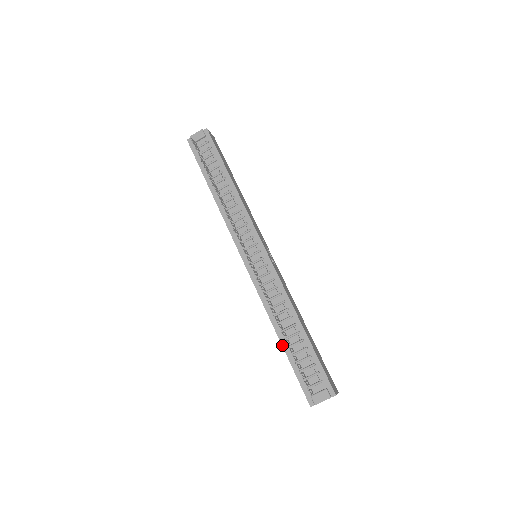
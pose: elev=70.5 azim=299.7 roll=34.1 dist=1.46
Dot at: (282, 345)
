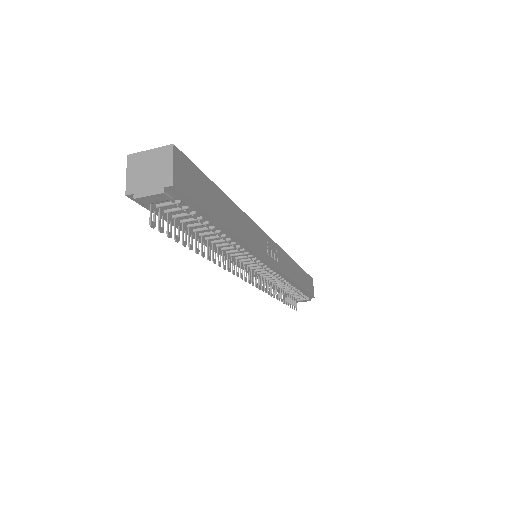
Dot at: occluded
